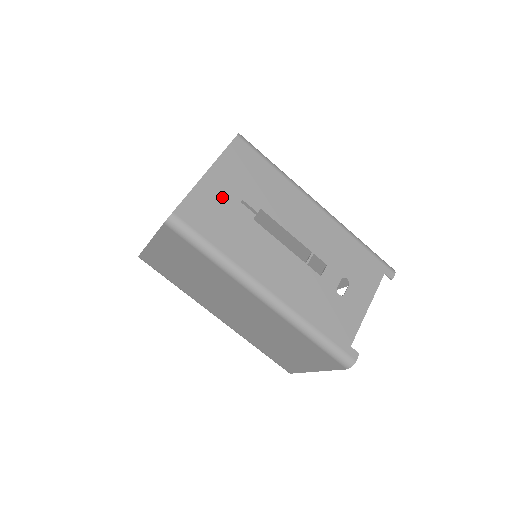
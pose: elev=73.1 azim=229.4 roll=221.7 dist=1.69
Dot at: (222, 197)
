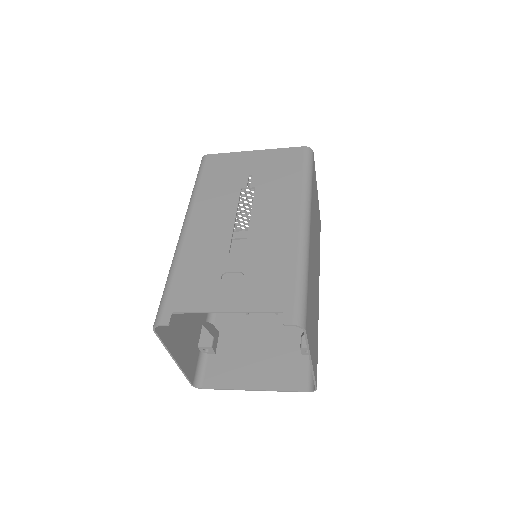
Dot at: (243, 166)
